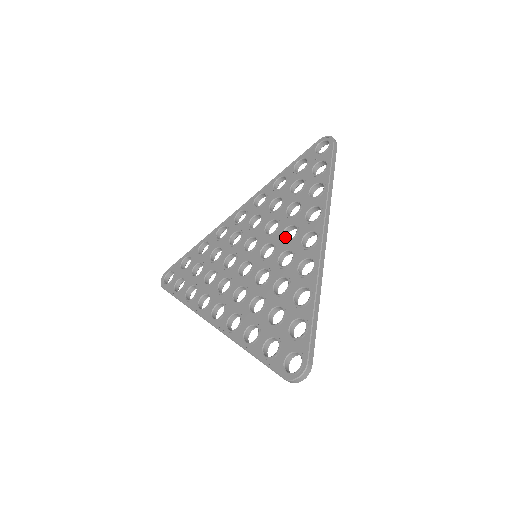
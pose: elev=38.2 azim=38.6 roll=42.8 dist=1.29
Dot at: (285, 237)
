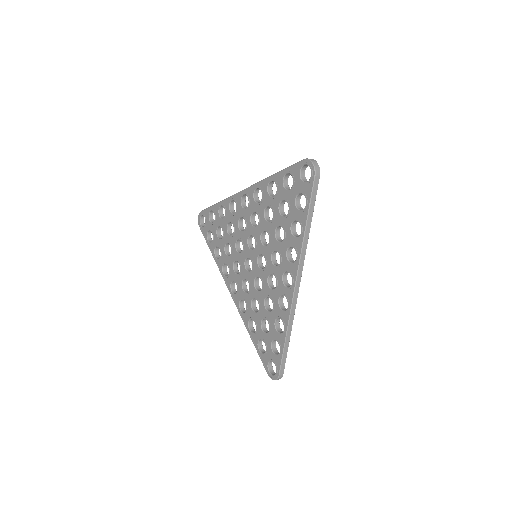
Dot at: (274, 255)
